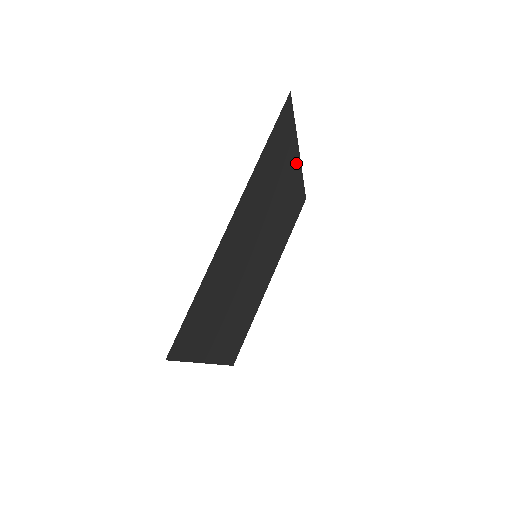
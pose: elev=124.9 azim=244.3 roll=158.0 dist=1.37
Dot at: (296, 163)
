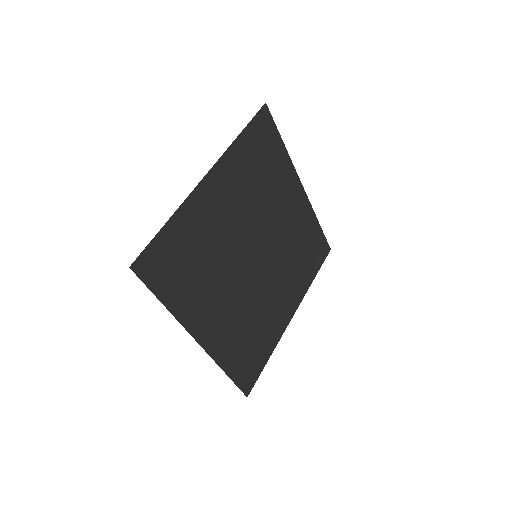
Dot at: (298, 188)
